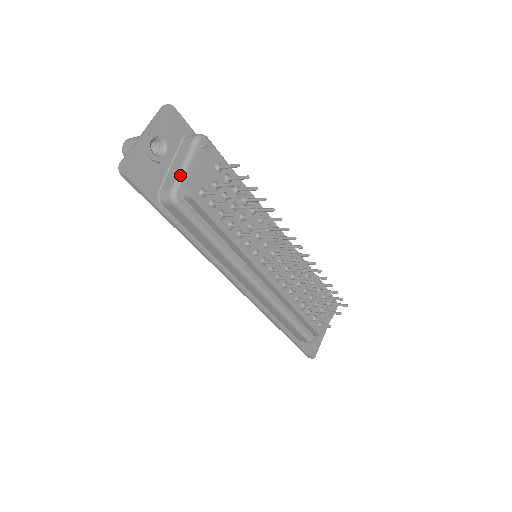
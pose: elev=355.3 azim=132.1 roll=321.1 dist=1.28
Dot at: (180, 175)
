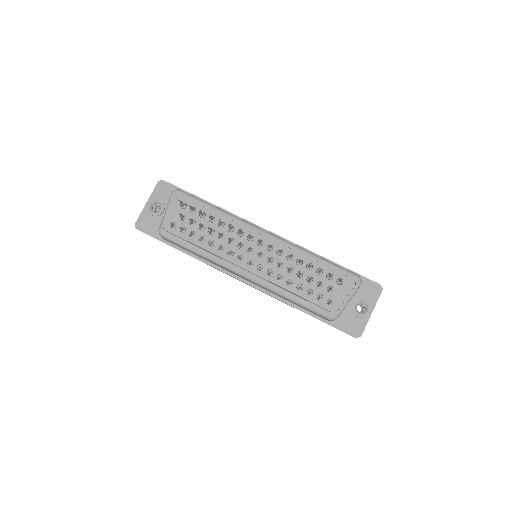
Dot at: (163, 219)
